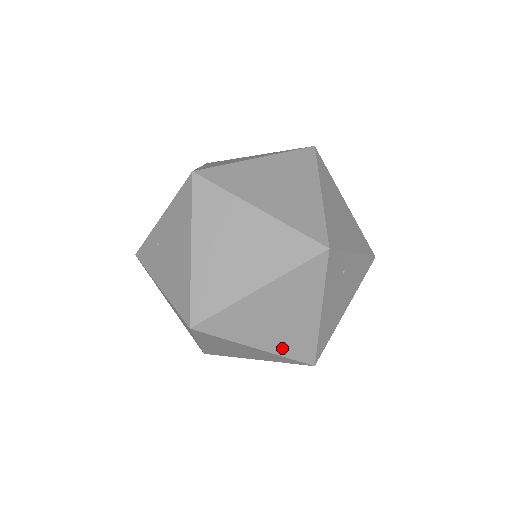
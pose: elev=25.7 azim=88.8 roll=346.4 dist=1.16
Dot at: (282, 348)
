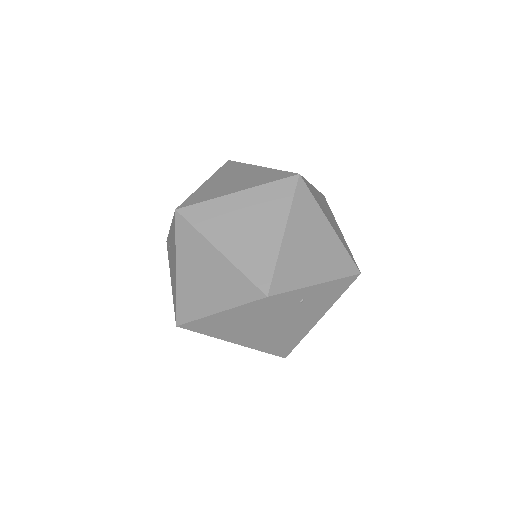
Dot at: (253, 345)
